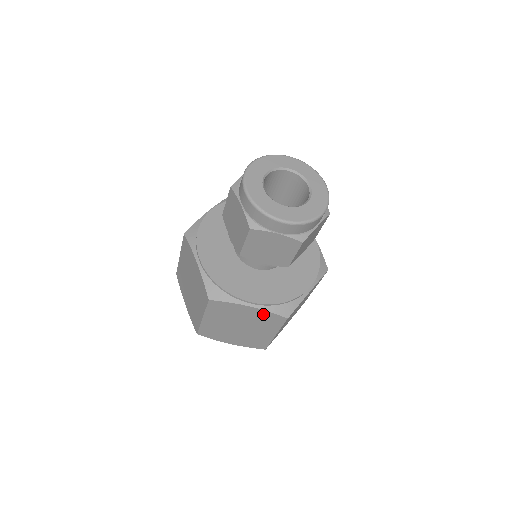
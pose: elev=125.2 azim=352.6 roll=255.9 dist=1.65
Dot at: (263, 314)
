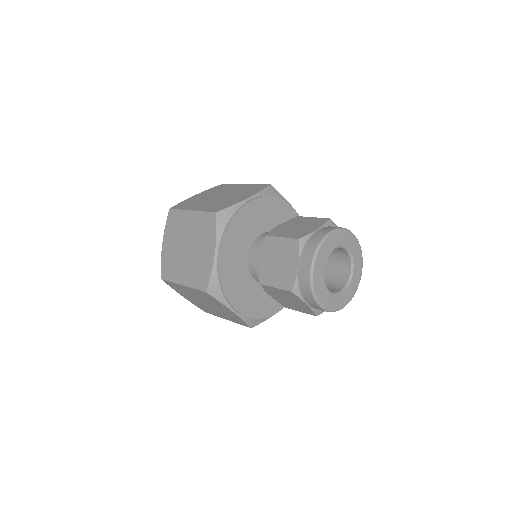
Dot at: (237, 317)
